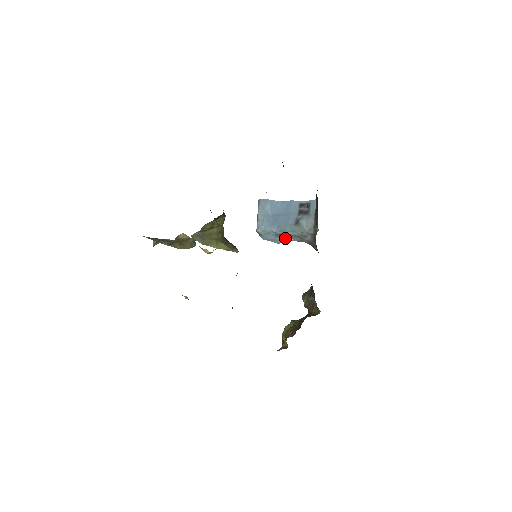
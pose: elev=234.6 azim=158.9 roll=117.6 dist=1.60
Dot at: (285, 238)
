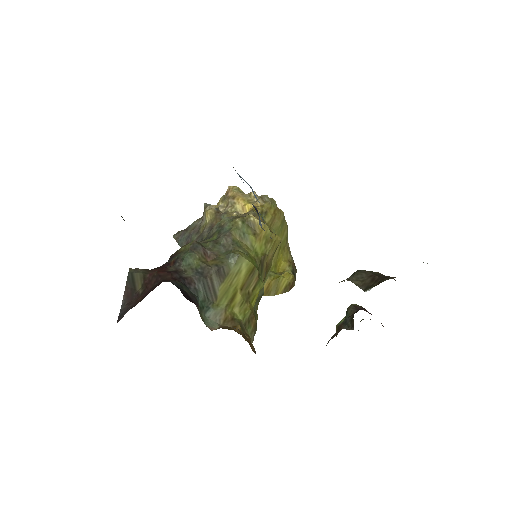
Dot at: occluded
